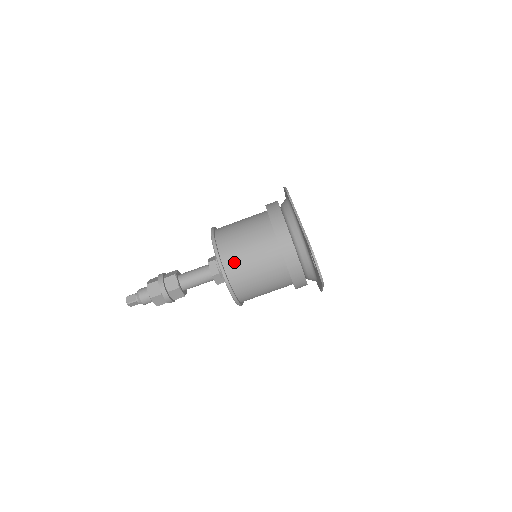
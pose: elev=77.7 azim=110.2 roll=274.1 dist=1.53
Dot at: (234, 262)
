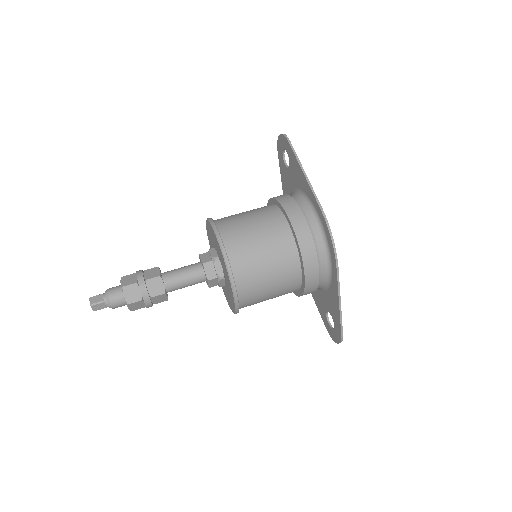
Dot at: occluded
